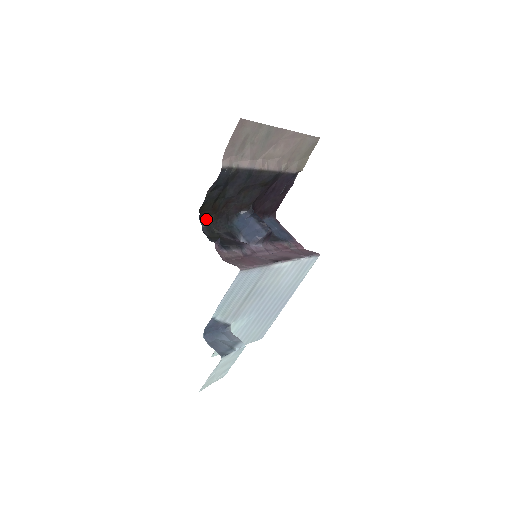
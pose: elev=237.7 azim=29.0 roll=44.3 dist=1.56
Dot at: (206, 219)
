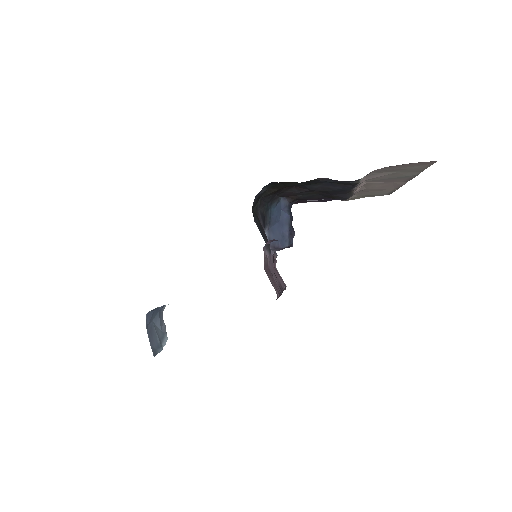
Dot at: (269, 187)
